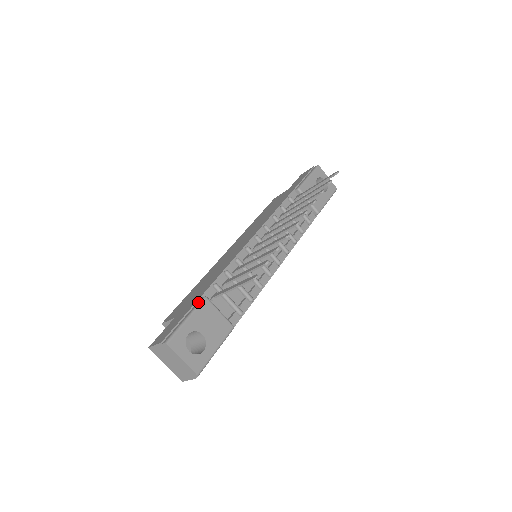
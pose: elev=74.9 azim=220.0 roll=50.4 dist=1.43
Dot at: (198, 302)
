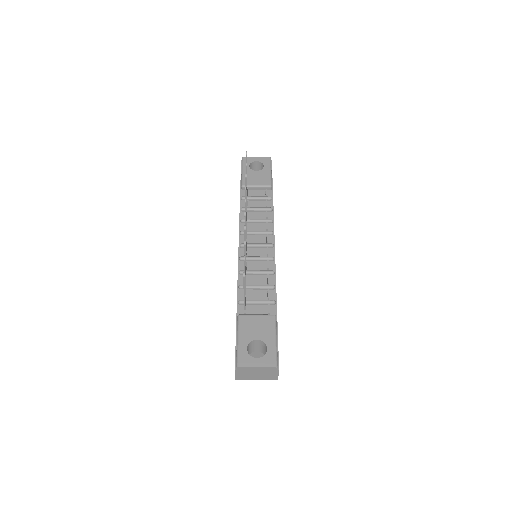
Dot at: (237, 323)
